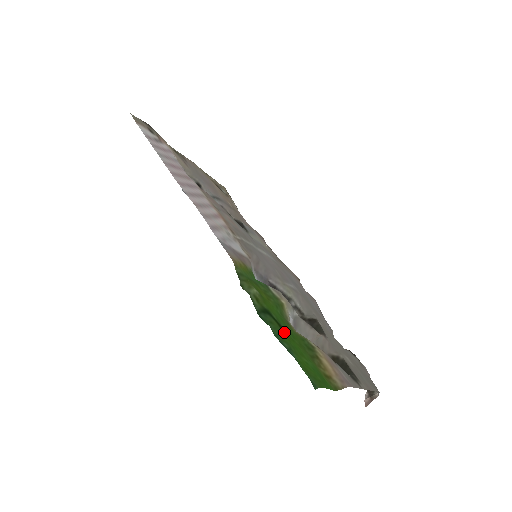
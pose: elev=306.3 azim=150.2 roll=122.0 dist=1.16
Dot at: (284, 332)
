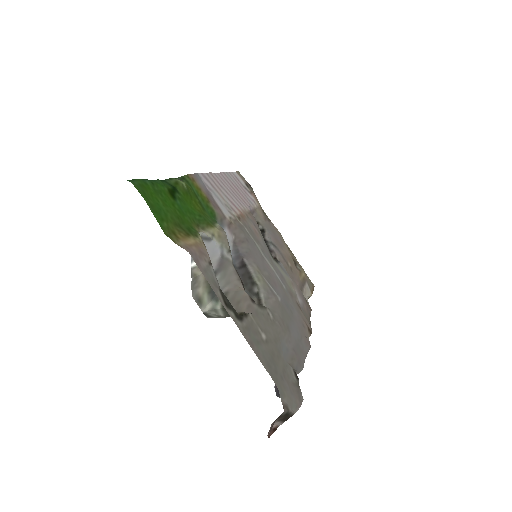
Dot at: (169, 193)
